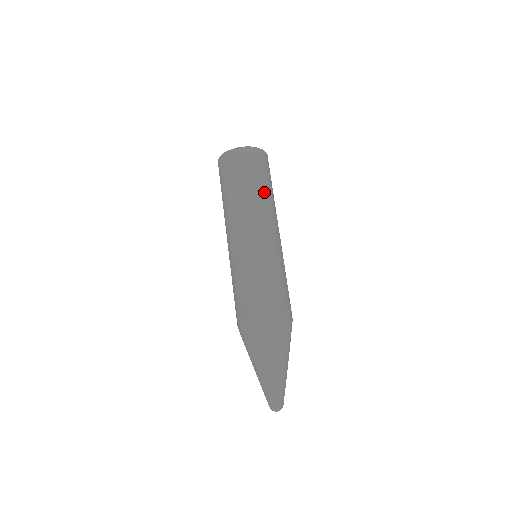
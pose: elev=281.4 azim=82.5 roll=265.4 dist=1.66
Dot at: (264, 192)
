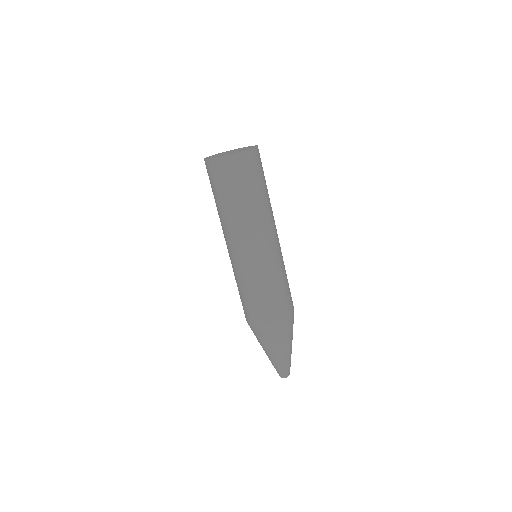
Dot at: (261, 201)
